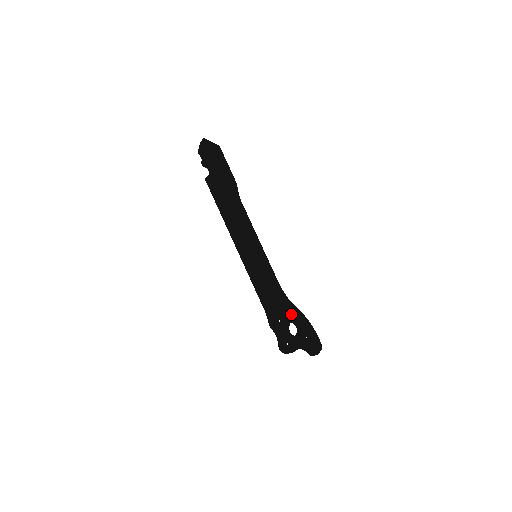
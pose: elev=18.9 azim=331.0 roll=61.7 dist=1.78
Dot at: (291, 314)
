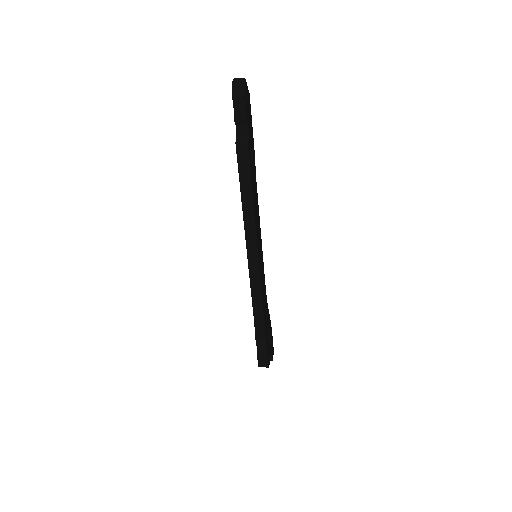
Dot at: (268, 322)
